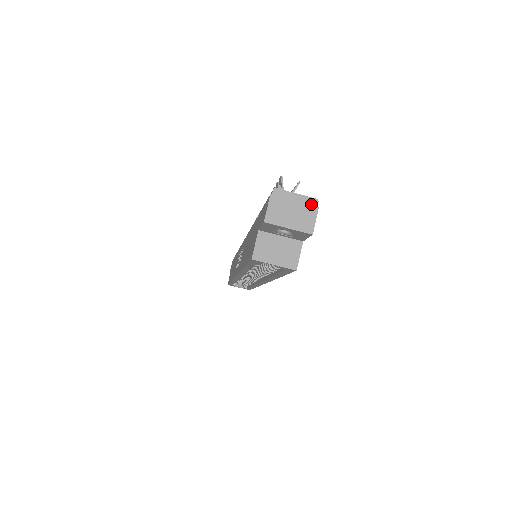
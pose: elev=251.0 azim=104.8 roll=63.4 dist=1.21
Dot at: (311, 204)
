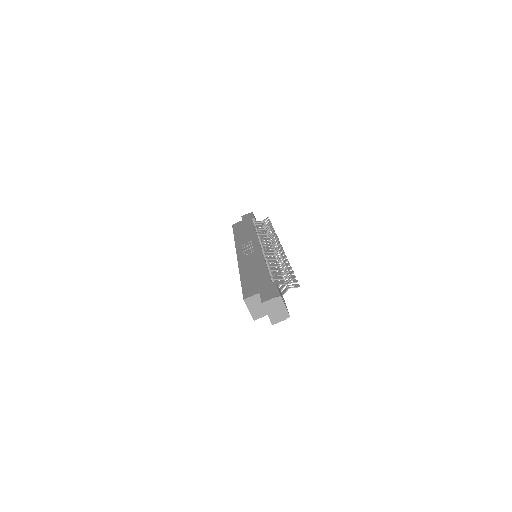
Dot at: (286, 315)
